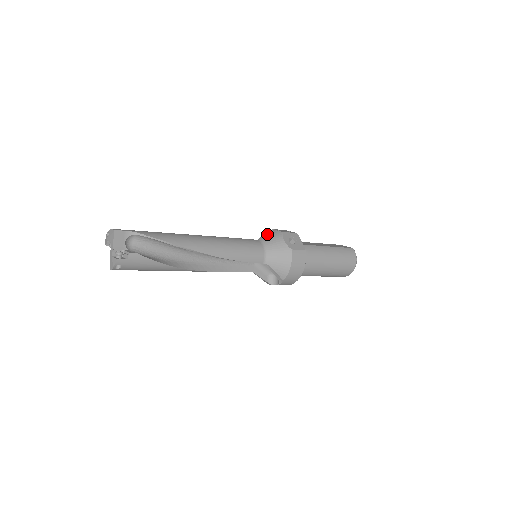
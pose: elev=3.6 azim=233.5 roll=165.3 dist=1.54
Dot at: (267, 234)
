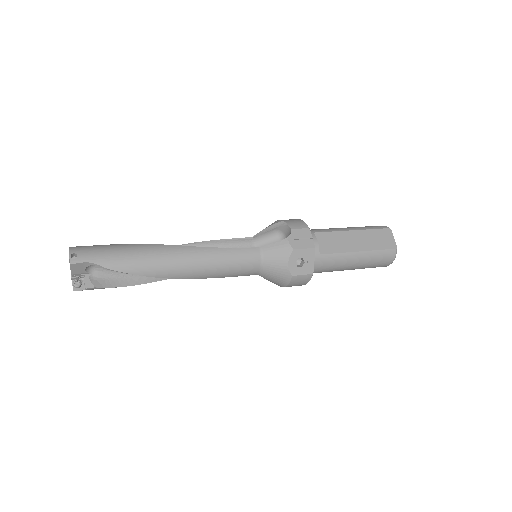
Dot at: (275, 243)
